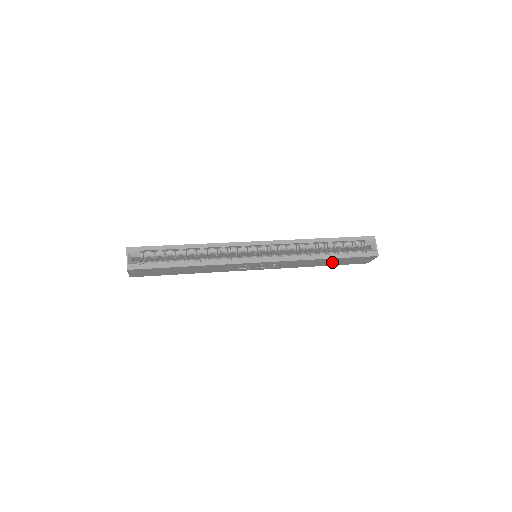
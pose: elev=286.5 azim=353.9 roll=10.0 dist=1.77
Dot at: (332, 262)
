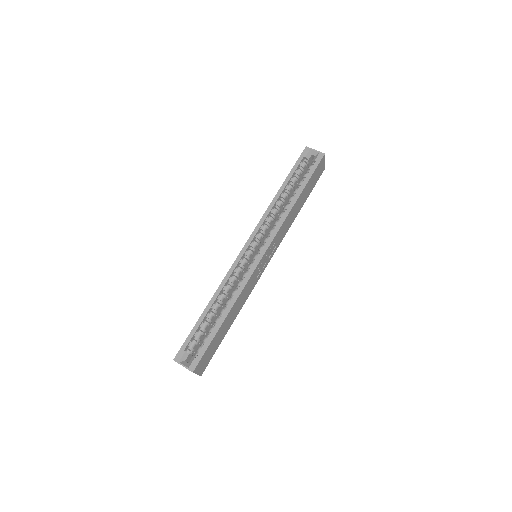
Dot at: (304, 196)
